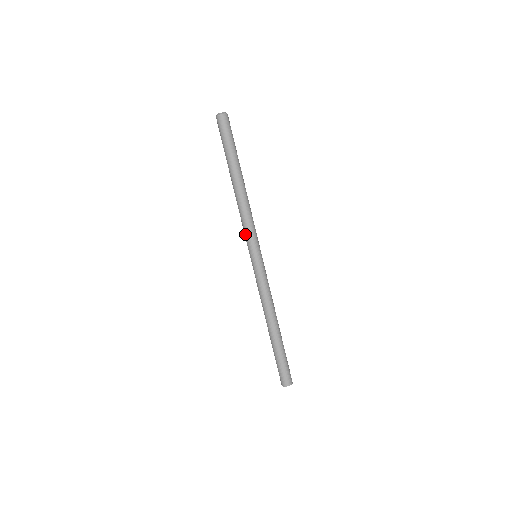
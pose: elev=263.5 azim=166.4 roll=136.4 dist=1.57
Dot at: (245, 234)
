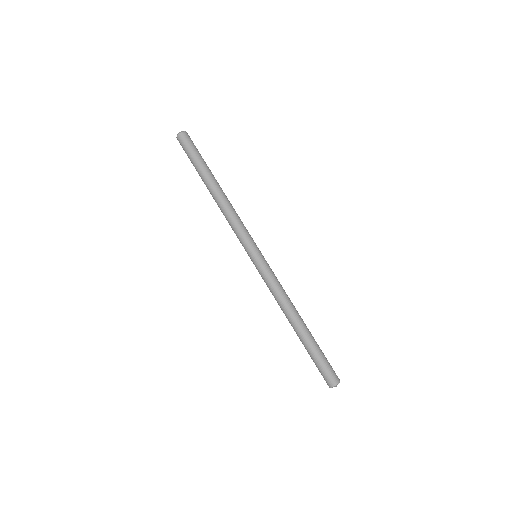
Dot at: occluded
